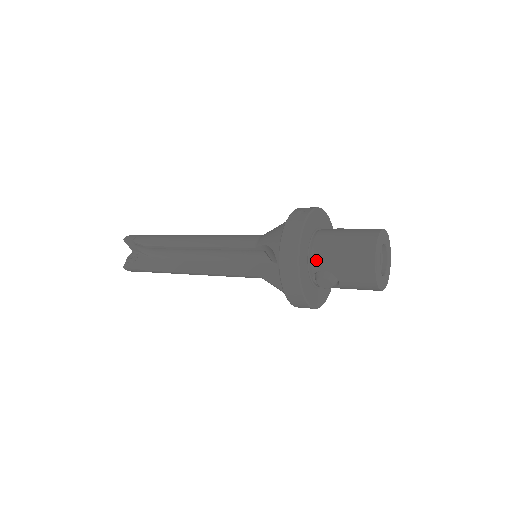
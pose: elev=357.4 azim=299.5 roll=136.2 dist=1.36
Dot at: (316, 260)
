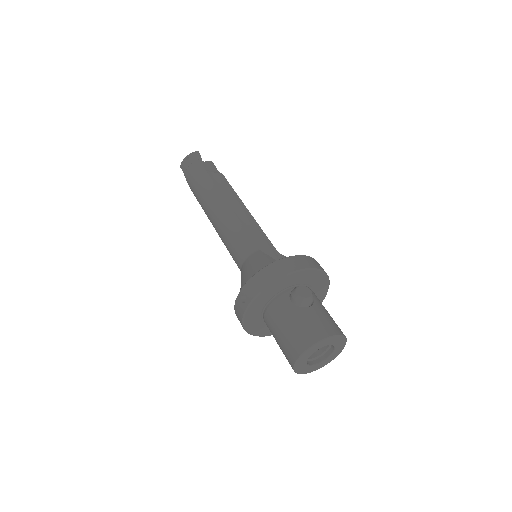
Dot at: occluded
